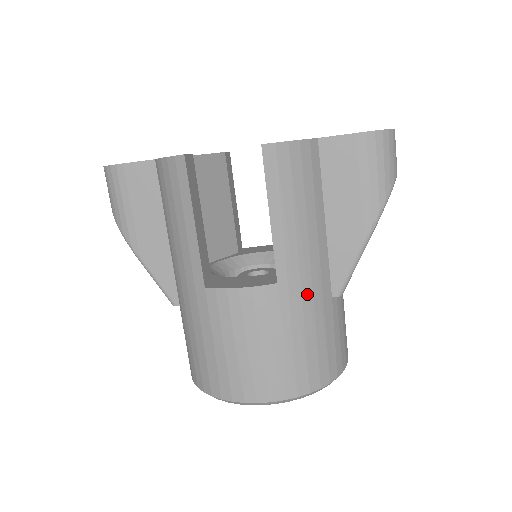
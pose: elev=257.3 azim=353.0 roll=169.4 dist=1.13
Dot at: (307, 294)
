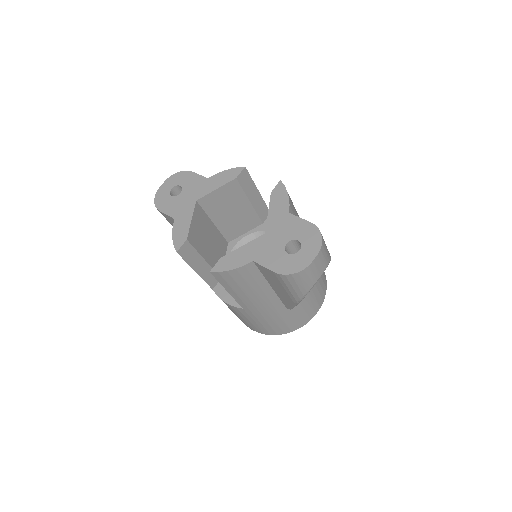
Dot at: (264, 312)
